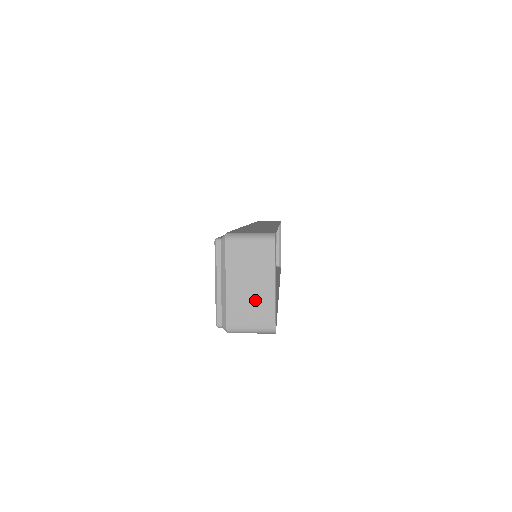
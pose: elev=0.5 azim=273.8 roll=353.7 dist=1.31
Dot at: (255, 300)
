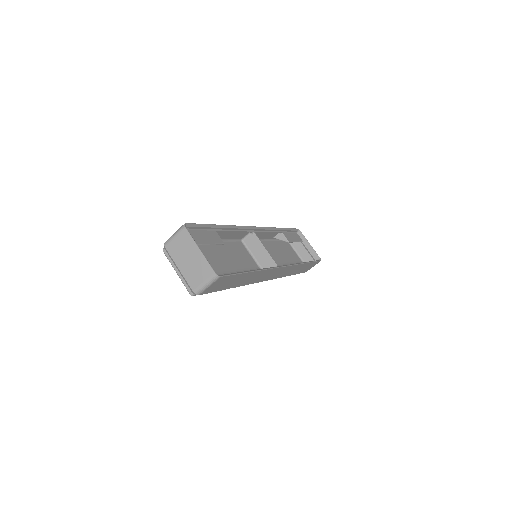
Dot at: (196, 266)
